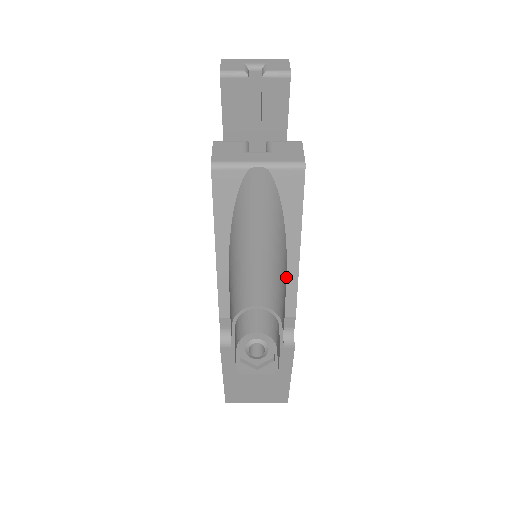
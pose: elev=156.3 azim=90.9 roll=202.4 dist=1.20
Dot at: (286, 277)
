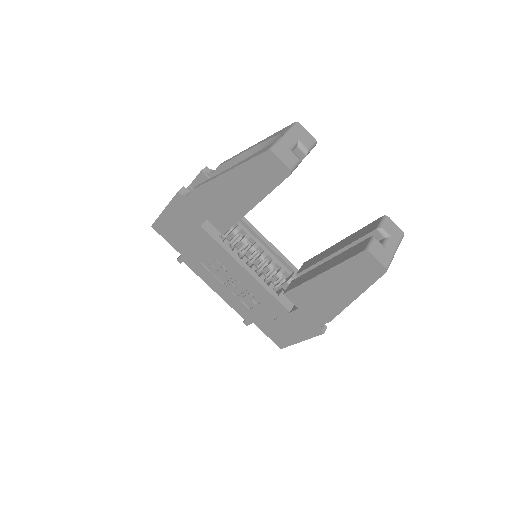
Dot at: occluded
